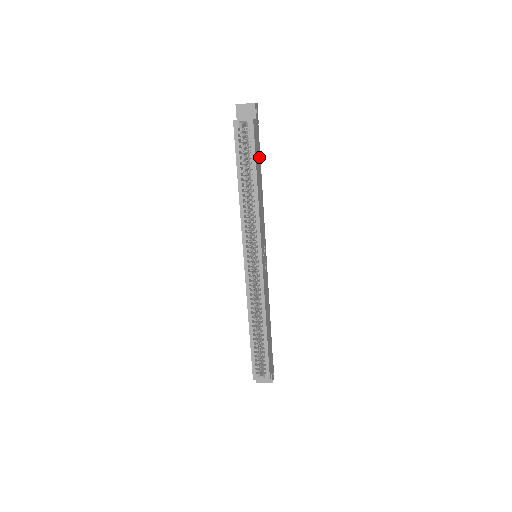
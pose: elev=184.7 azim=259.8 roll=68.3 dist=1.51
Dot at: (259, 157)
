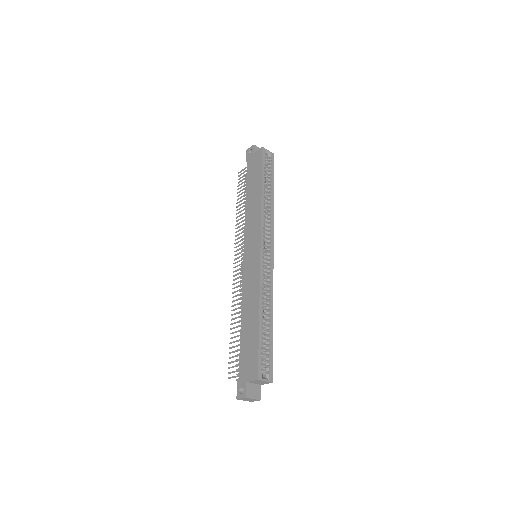
Dot at: occluded
